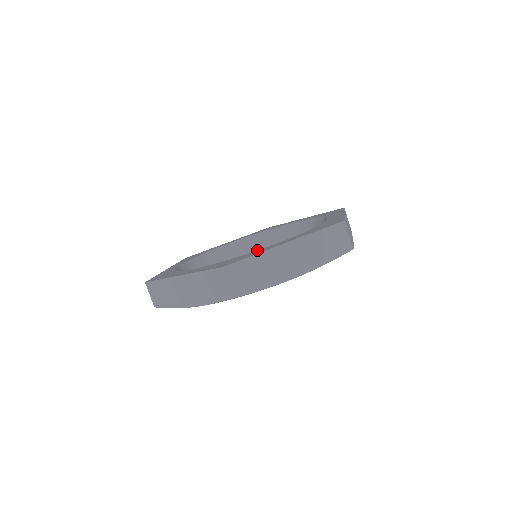
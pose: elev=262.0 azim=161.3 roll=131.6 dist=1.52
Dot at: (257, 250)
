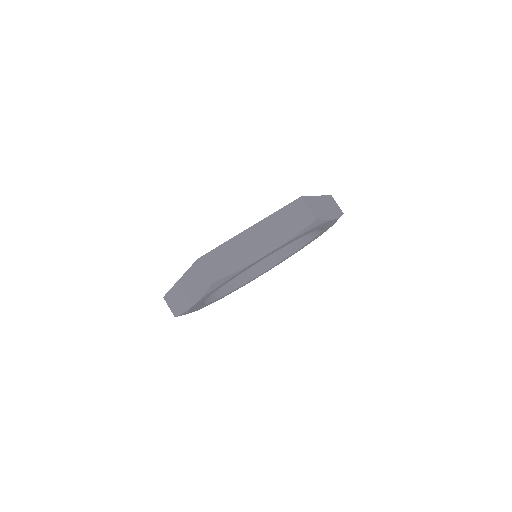
Dot at: occluded
